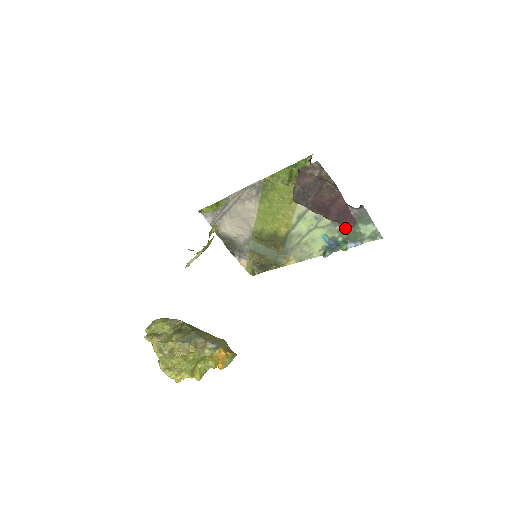
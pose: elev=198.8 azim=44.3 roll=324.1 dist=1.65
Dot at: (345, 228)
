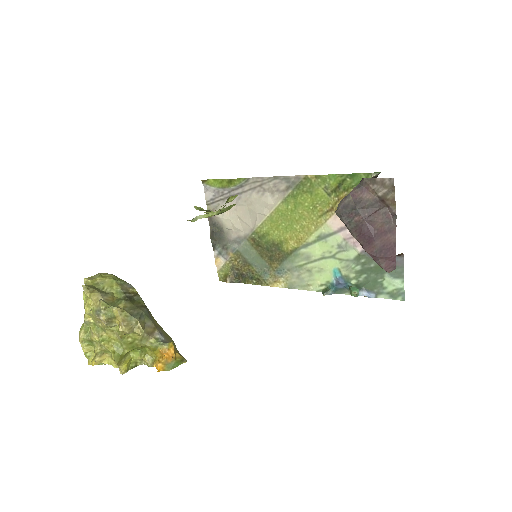
Dot at: (367, 271)
